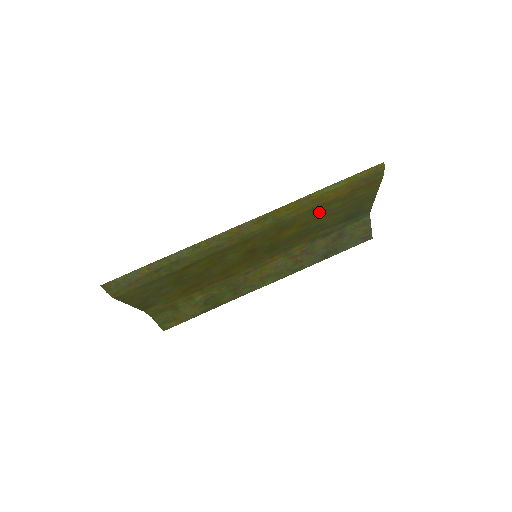
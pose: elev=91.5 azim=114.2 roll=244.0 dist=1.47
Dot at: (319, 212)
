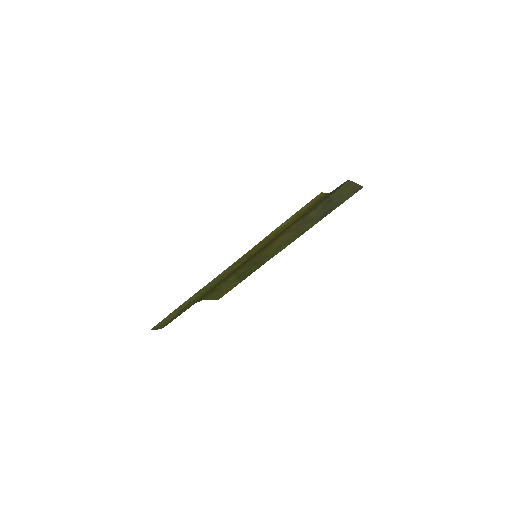
Dot at: occluded
